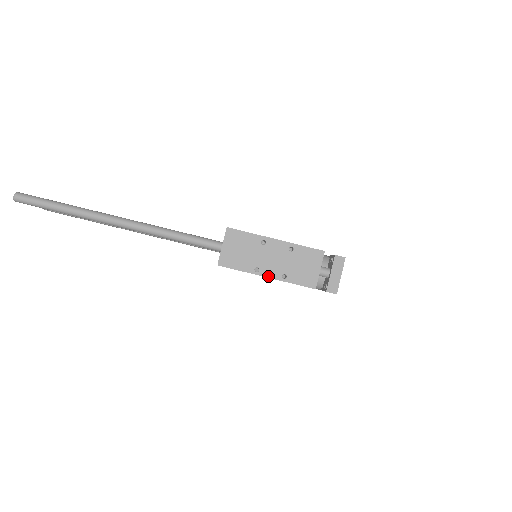
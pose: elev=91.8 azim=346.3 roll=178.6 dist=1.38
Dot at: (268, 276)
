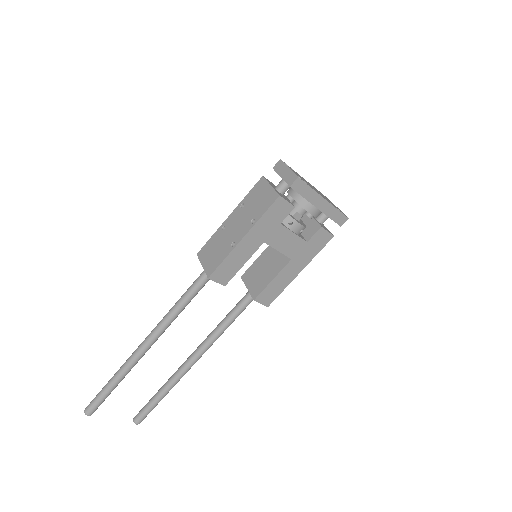
Dot at: (243, 236)
